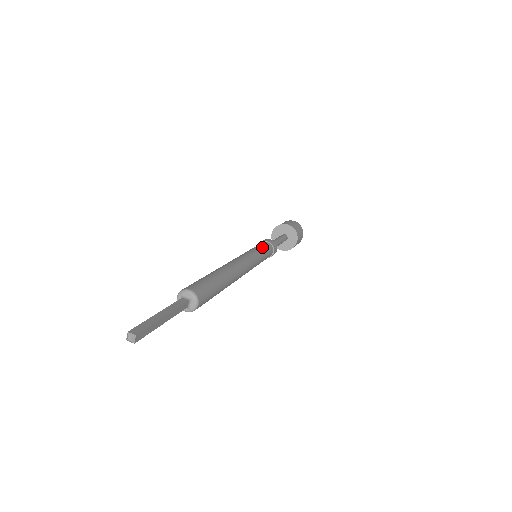
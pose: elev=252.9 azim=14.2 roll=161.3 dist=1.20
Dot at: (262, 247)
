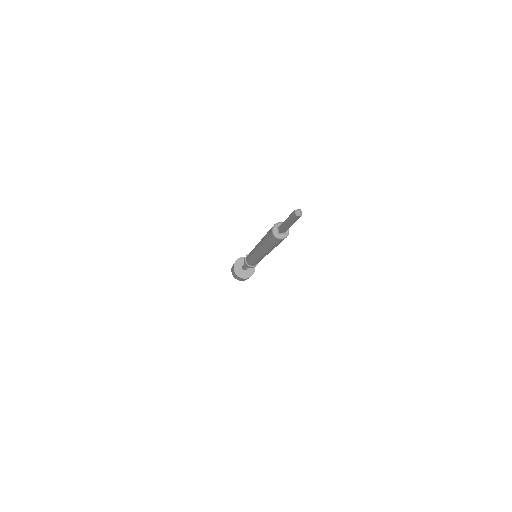
Dot at: occluded
